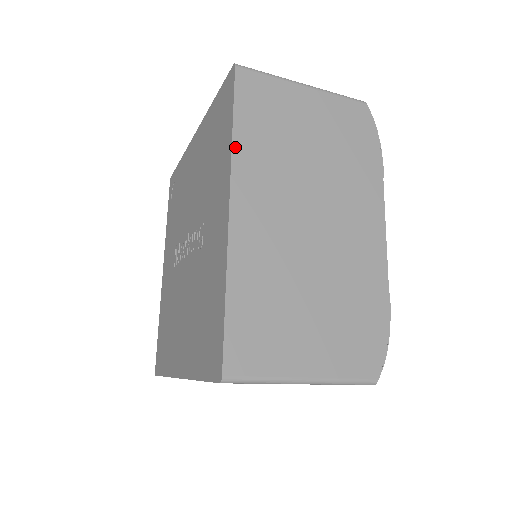
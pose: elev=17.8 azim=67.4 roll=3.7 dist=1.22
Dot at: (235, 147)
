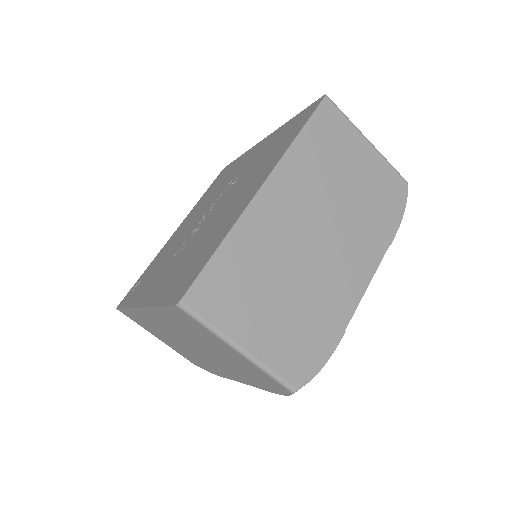
Dot at: occluded
